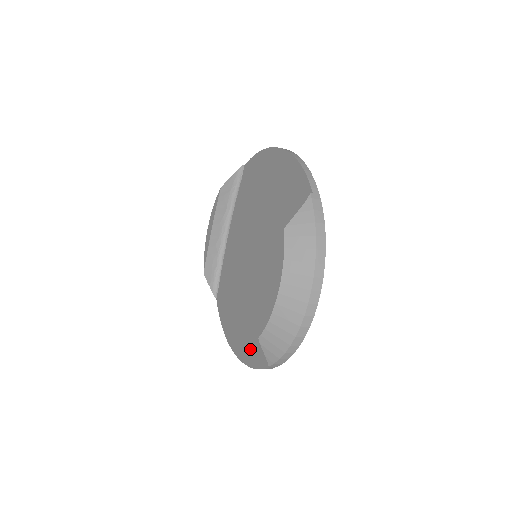
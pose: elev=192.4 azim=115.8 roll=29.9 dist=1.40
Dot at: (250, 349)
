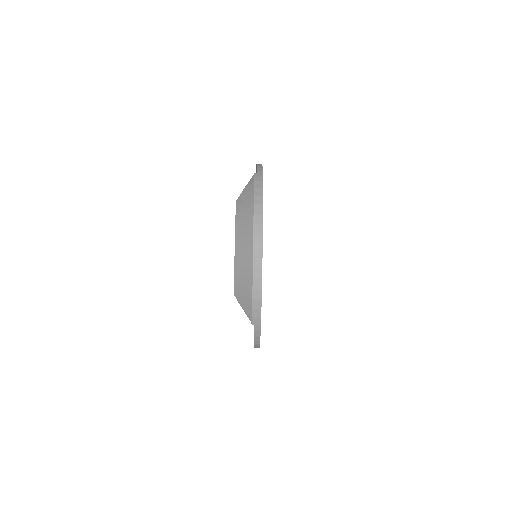
Dot at: occluded
